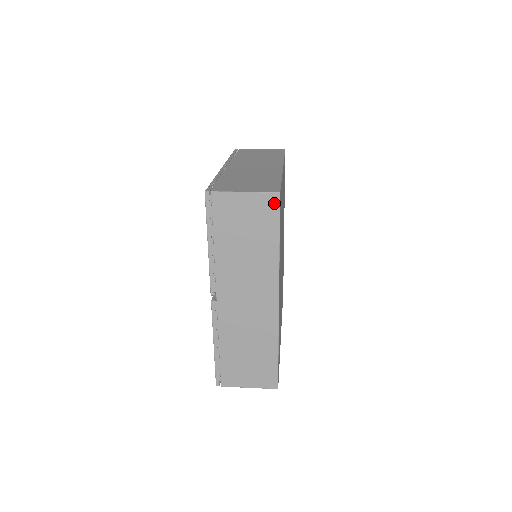
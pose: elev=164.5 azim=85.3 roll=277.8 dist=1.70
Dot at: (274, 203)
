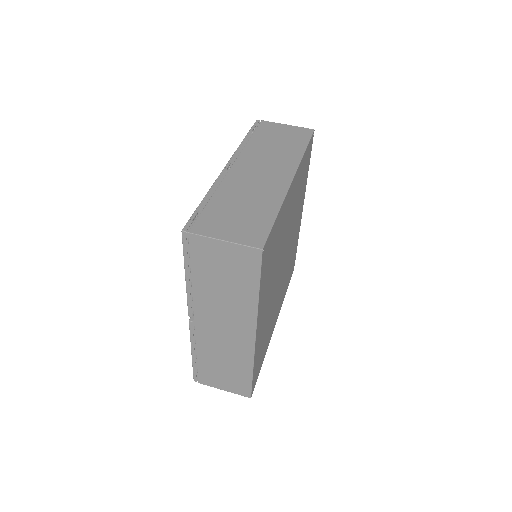
Dot at: (255, 257)
